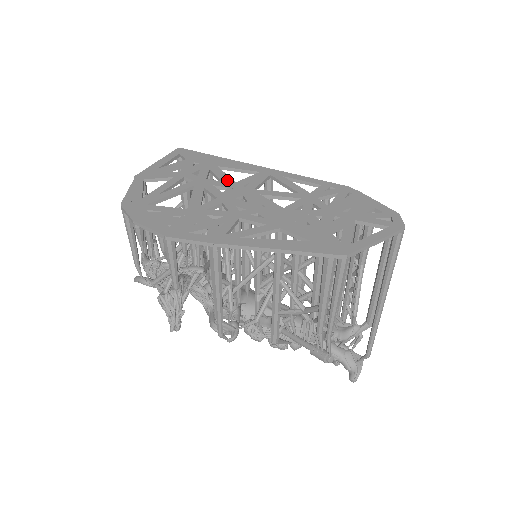
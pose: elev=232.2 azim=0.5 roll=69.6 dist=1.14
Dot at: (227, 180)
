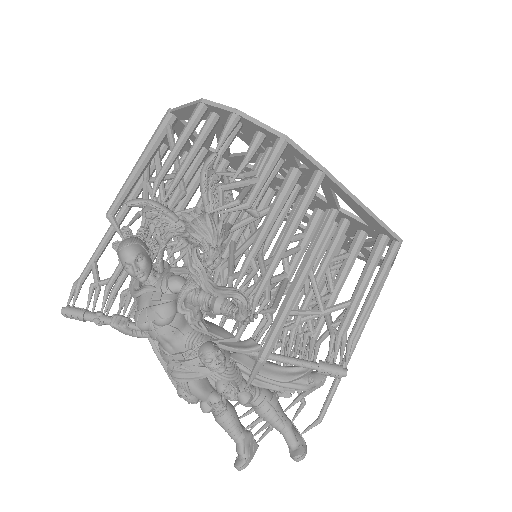
Dot at: occluded
